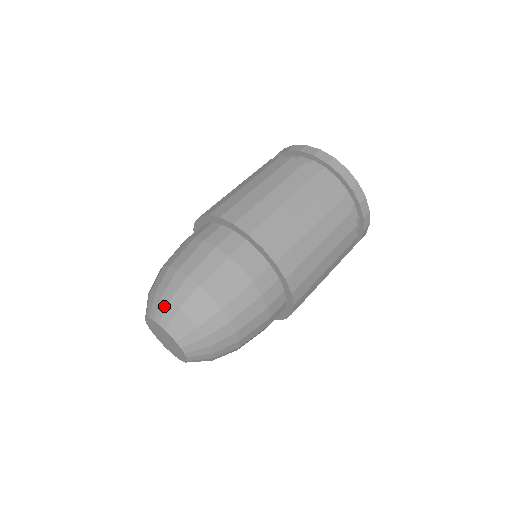
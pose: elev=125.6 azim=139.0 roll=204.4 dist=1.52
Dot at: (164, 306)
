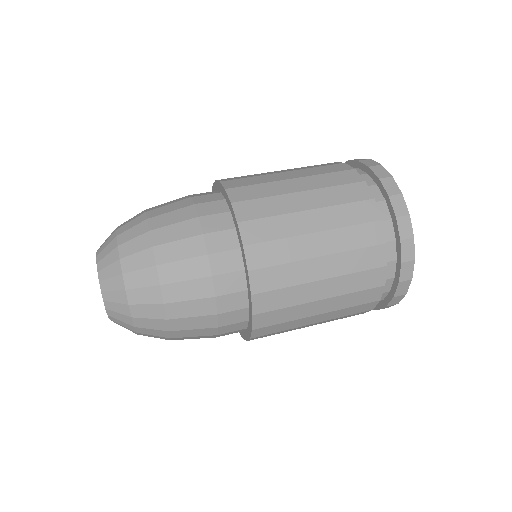
Dot at: (112, 259)
